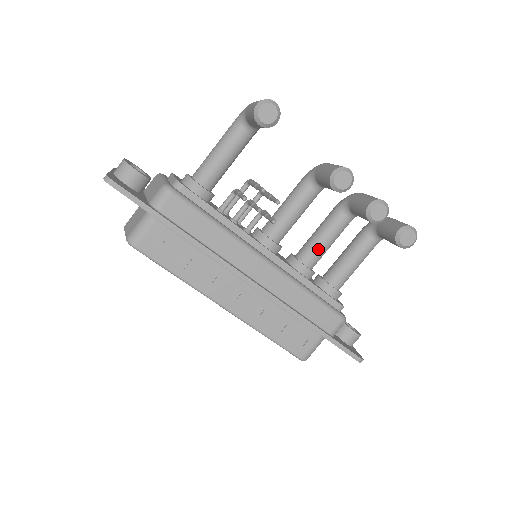
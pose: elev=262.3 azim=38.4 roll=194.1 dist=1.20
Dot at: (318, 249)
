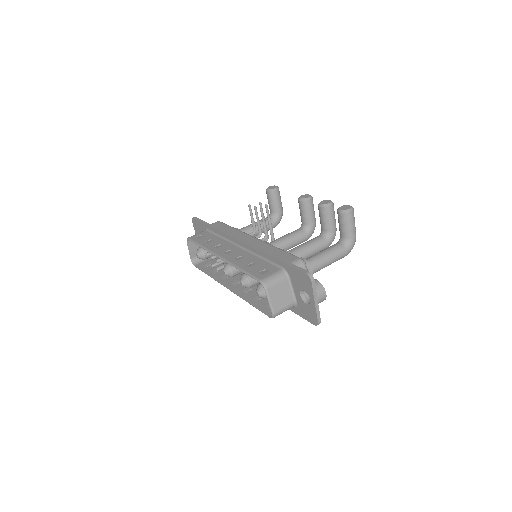
Dot at: (297, 247)
